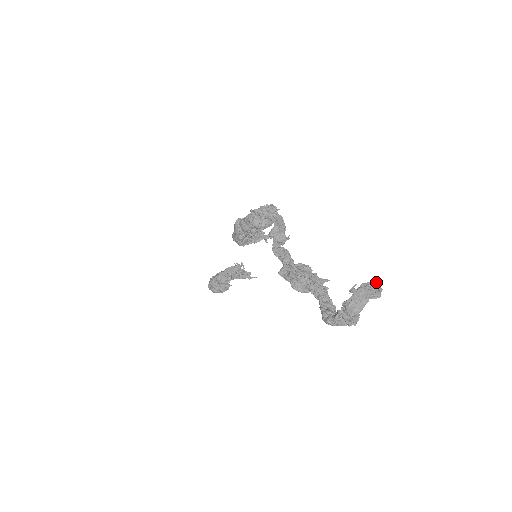
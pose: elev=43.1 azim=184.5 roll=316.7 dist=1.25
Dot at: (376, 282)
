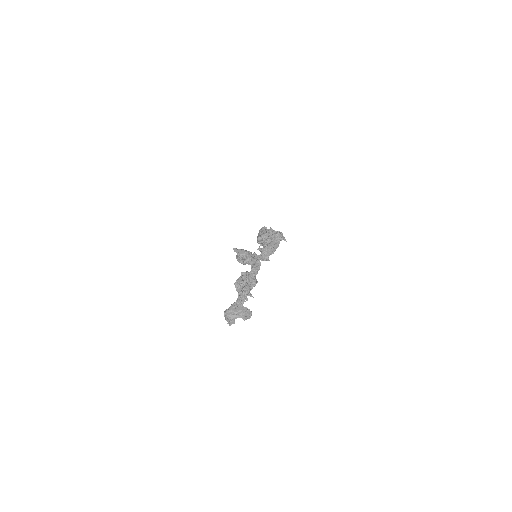
Dot at: occluded
